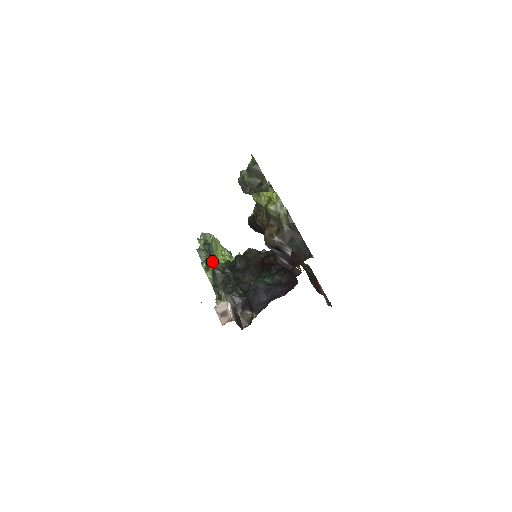
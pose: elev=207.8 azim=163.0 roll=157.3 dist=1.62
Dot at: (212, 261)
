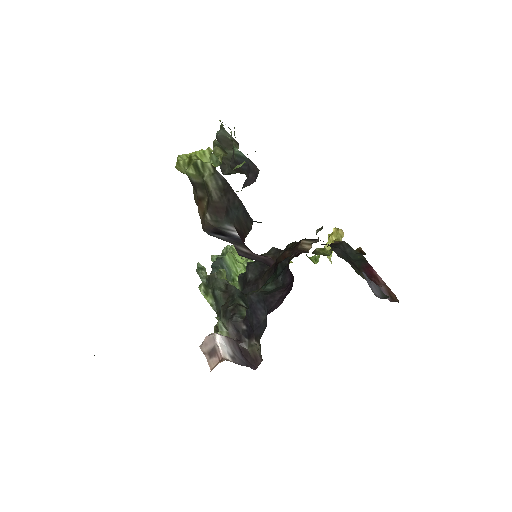
Dot at: (212, 280)
